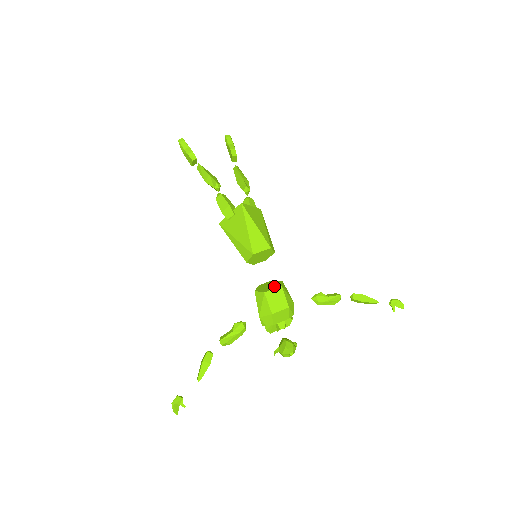
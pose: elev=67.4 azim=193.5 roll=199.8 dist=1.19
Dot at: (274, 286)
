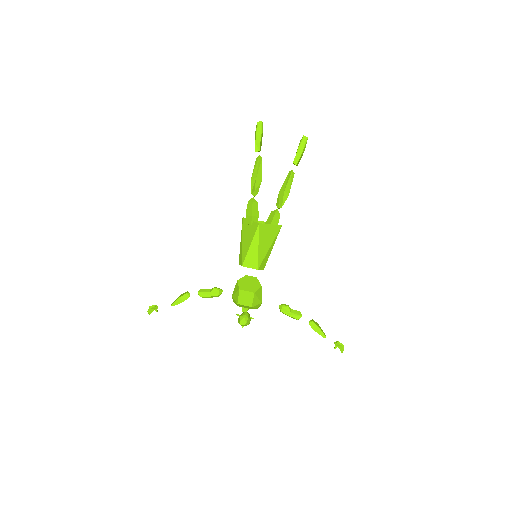
Dot at: (250, 288)
